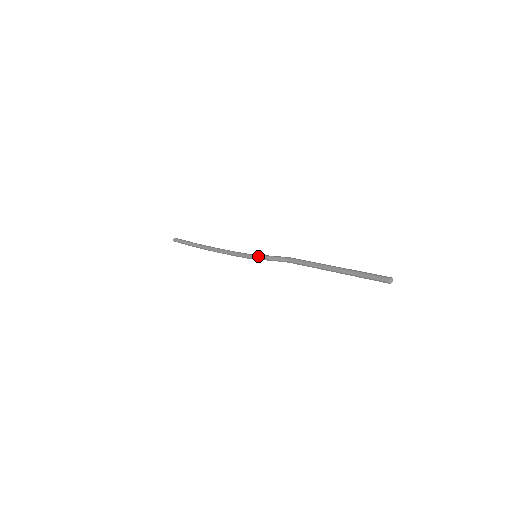
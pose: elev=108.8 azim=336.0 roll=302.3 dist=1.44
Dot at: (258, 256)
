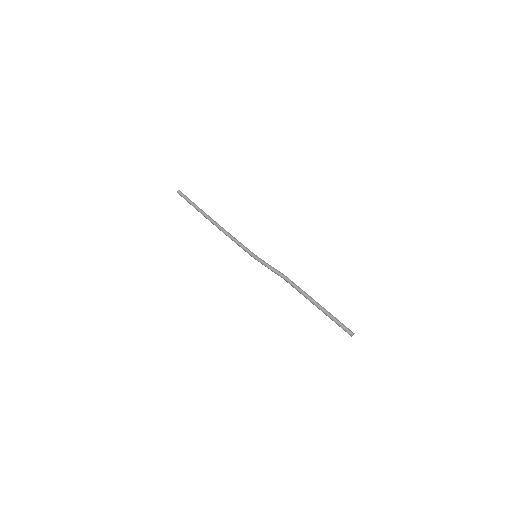
Dot at: (259, 259)
